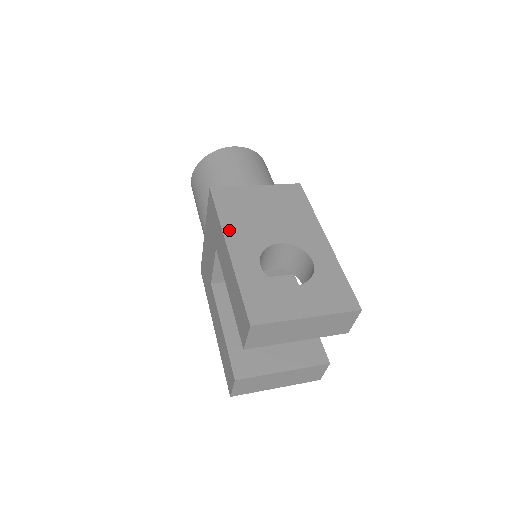
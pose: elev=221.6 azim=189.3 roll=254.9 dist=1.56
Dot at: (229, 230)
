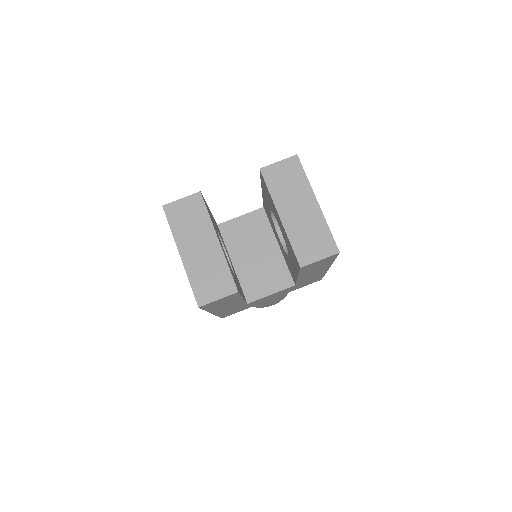
Dot at: occluded
